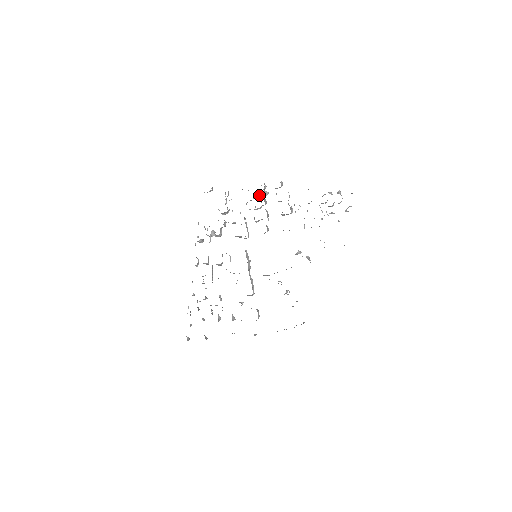
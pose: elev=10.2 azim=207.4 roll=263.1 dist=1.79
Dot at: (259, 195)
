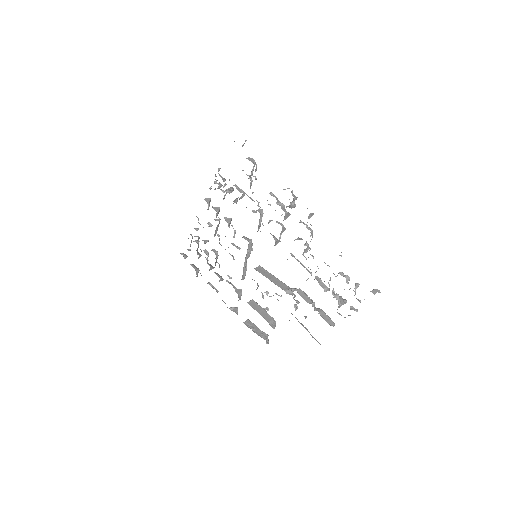
Dot at: occluded
